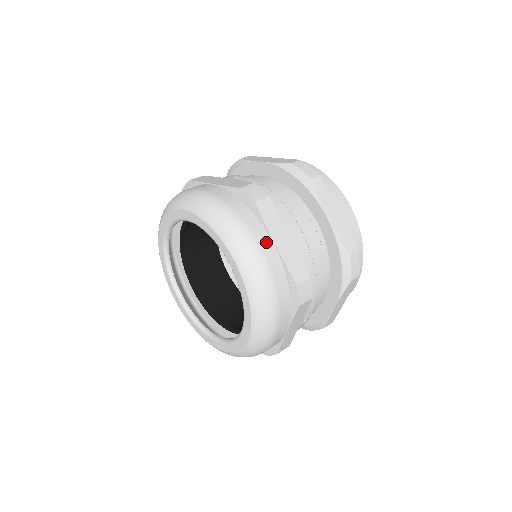
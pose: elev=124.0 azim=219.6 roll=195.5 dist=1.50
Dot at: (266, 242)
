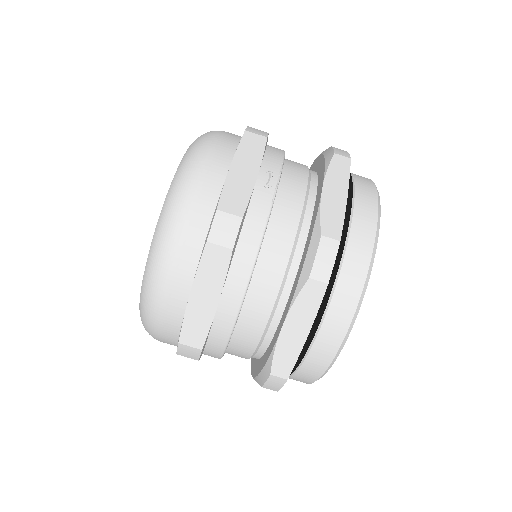
Dot at: (181, 285)
